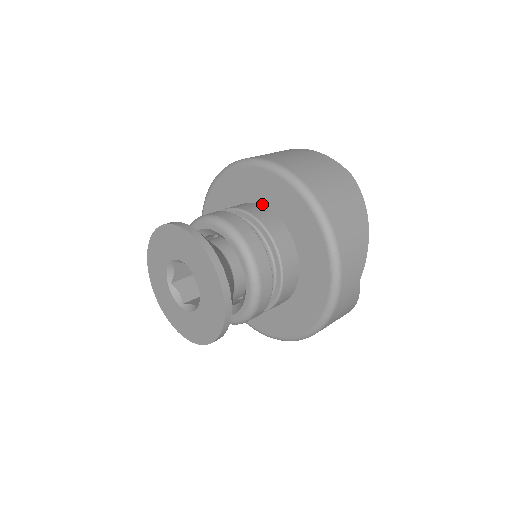
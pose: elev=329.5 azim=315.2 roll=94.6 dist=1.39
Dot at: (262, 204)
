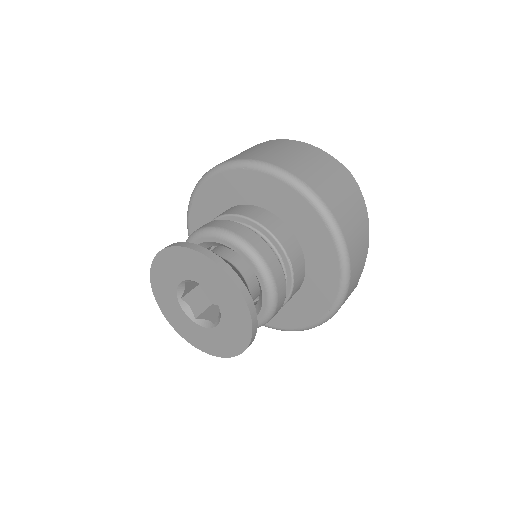
Dot at: (266, 209)
